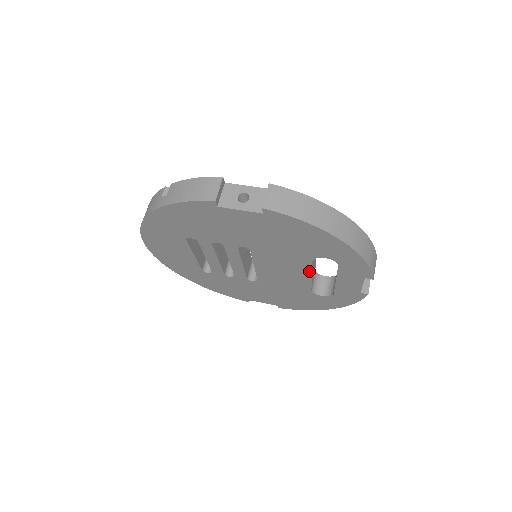
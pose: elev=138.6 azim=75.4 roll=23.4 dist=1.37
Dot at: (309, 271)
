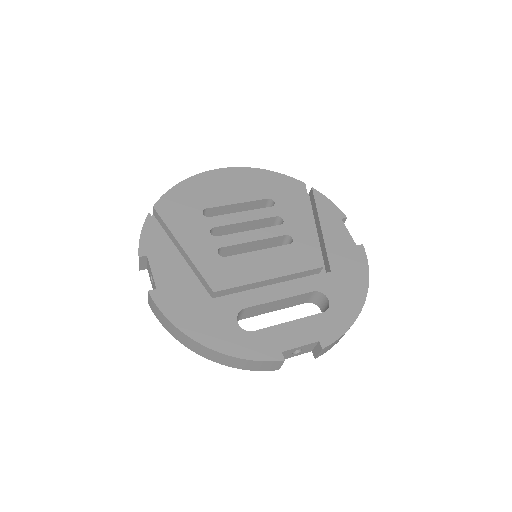
Dot at: occluded
